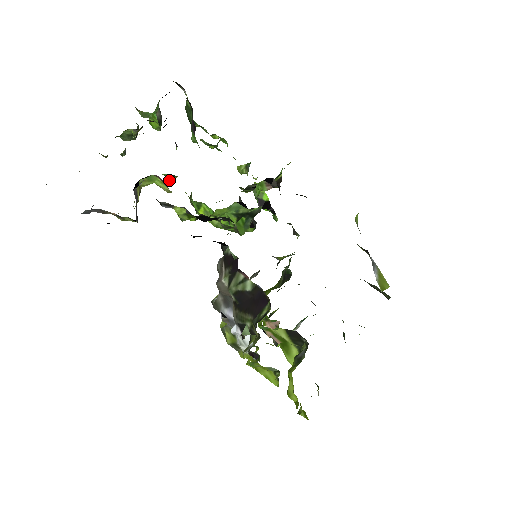
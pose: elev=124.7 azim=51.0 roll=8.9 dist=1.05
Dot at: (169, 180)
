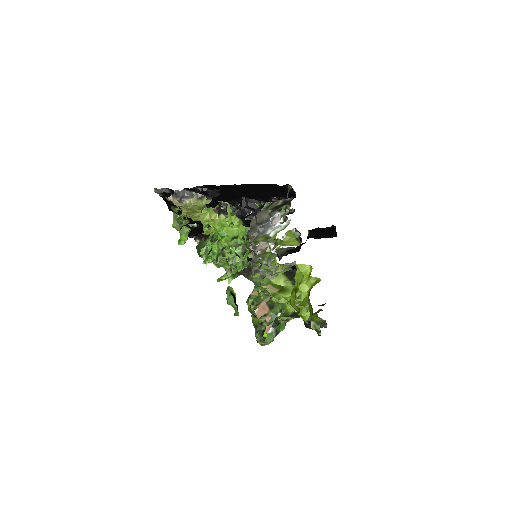
Dot at: (206, 229)
